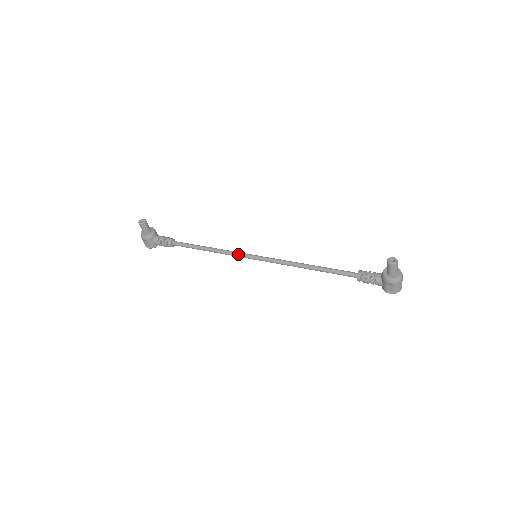
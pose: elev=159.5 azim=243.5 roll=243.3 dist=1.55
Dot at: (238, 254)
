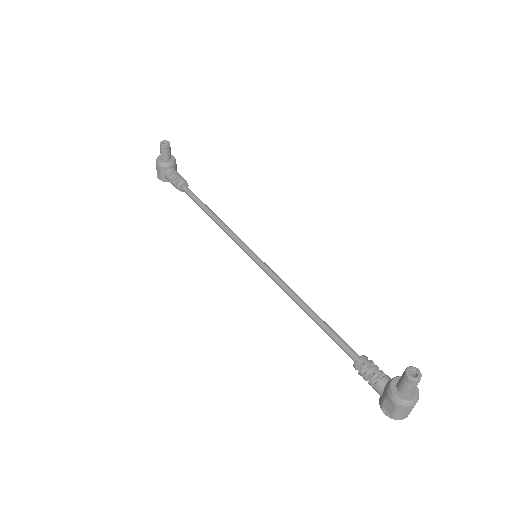
Dot at: (239, 241)
